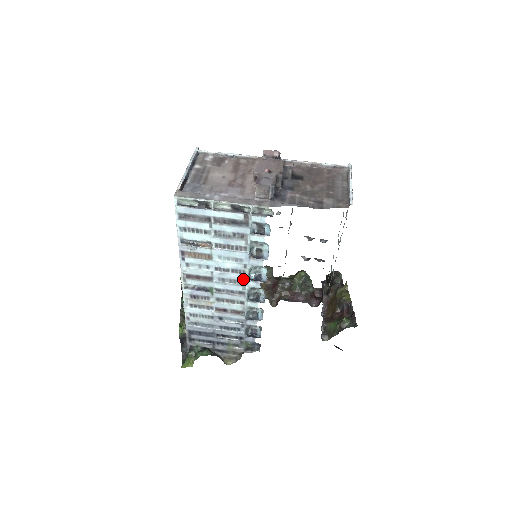
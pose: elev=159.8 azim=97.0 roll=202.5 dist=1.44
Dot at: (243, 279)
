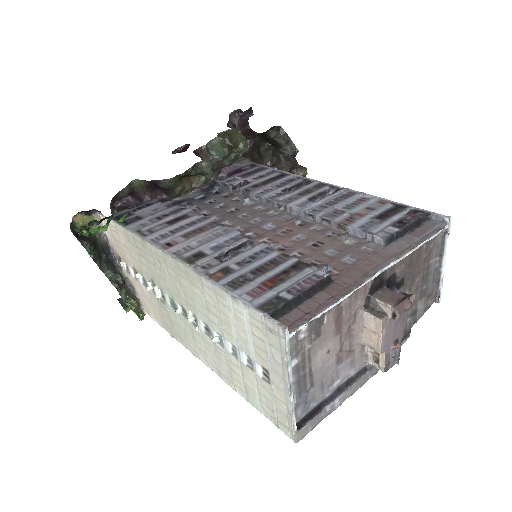
Dot at: occluded
